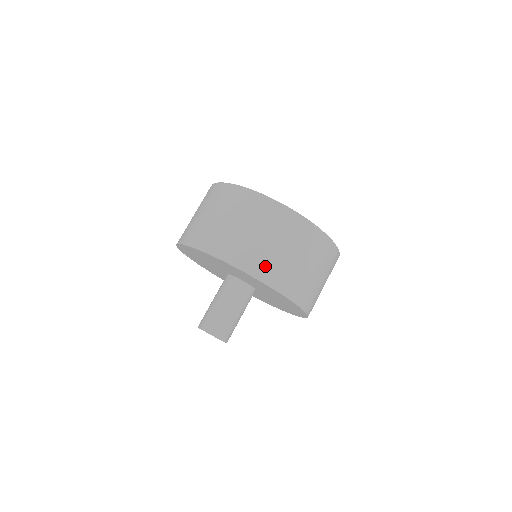
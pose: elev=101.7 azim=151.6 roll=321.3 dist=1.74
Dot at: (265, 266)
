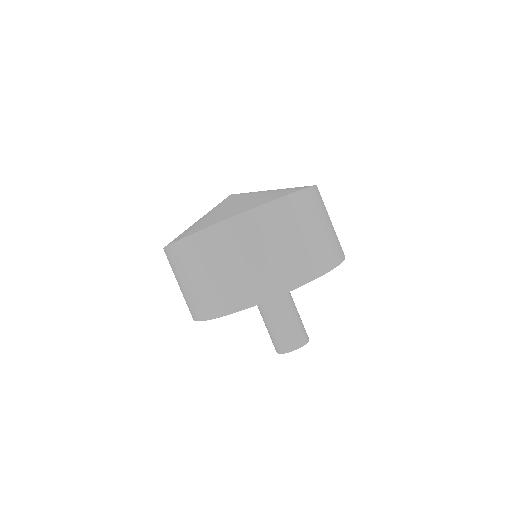
Dot at: (301, 267)
